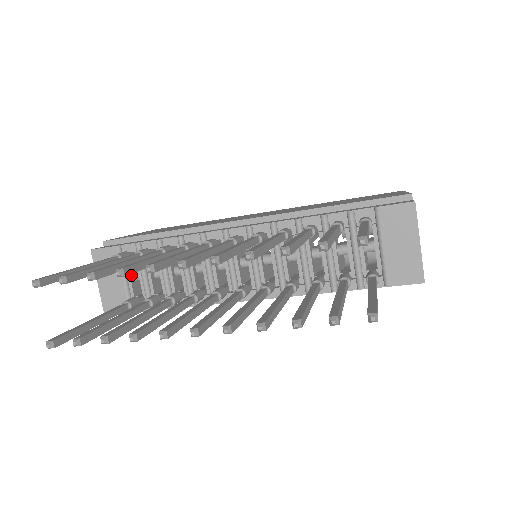
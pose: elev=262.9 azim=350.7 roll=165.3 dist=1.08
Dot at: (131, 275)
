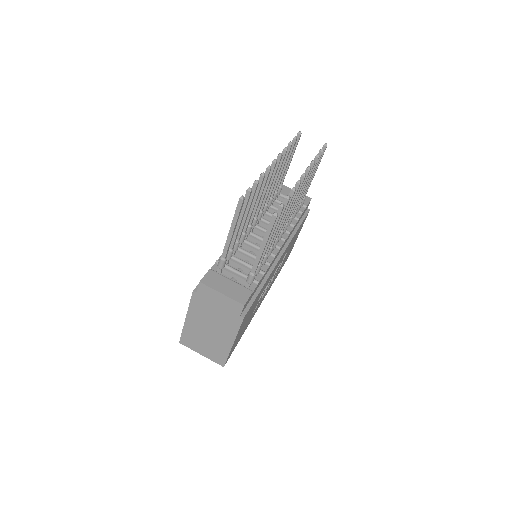
Dot at: occluded
